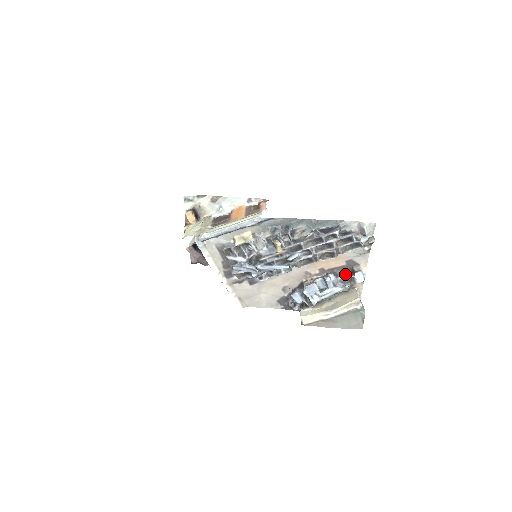
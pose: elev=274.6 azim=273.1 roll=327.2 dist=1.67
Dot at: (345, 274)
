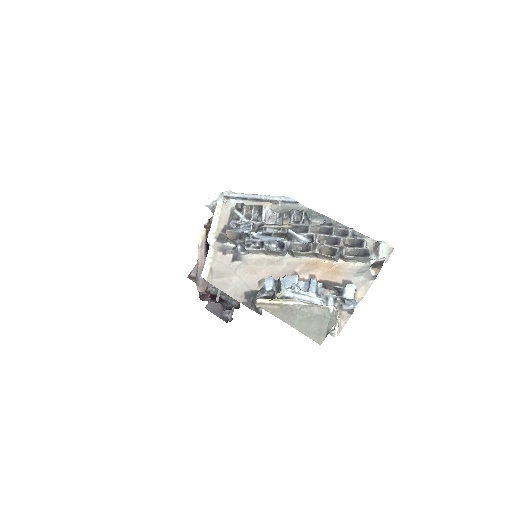
Dot at: (335, 289)
